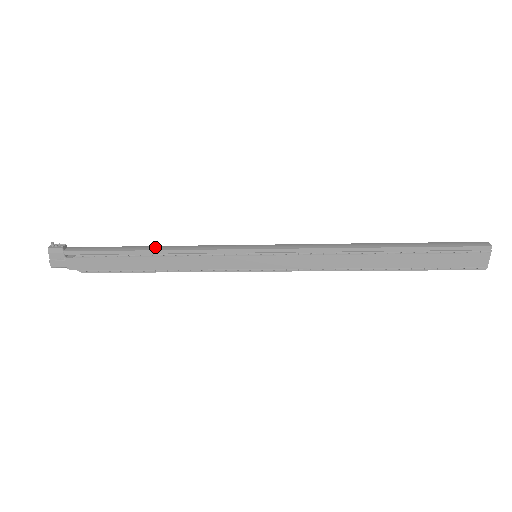
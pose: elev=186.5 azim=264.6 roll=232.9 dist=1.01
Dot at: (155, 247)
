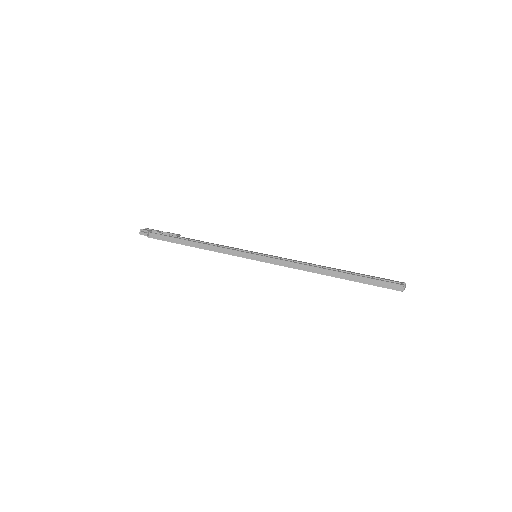
Dot at: (196, 244)
